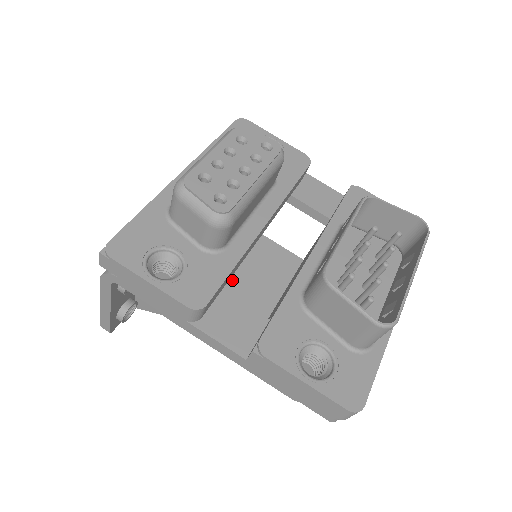
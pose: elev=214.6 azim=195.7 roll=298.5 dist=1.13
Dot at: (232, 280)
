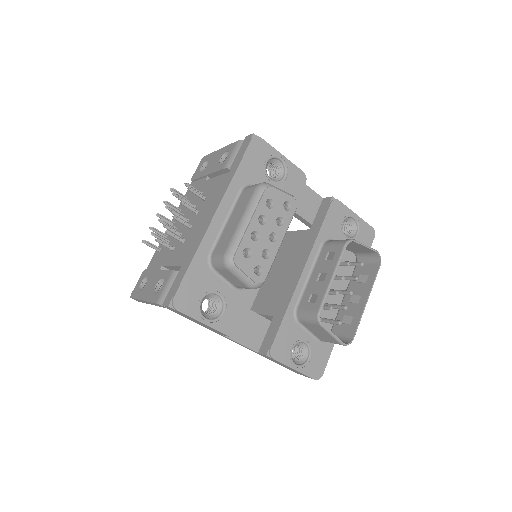
Dot at: occluded
